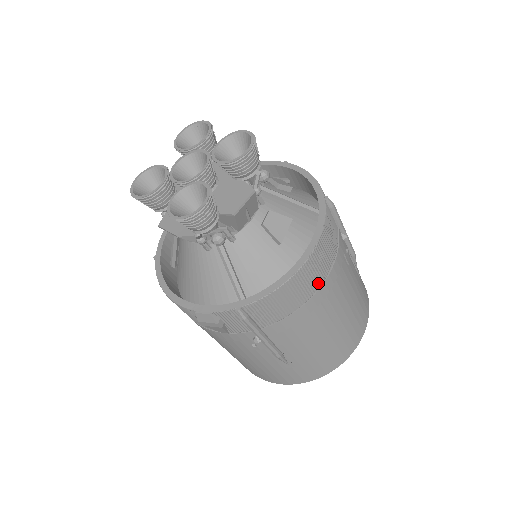
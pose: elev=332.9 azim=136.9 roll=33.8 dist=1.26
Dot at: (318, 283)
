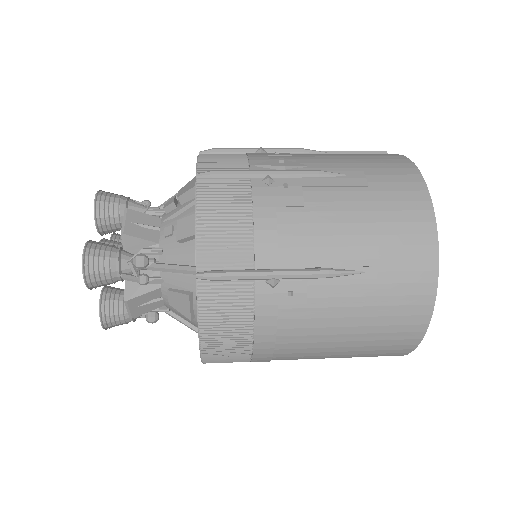
Dot at: (245, 351)
